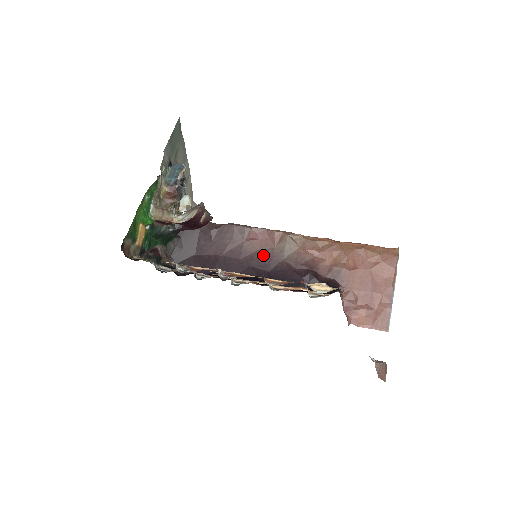
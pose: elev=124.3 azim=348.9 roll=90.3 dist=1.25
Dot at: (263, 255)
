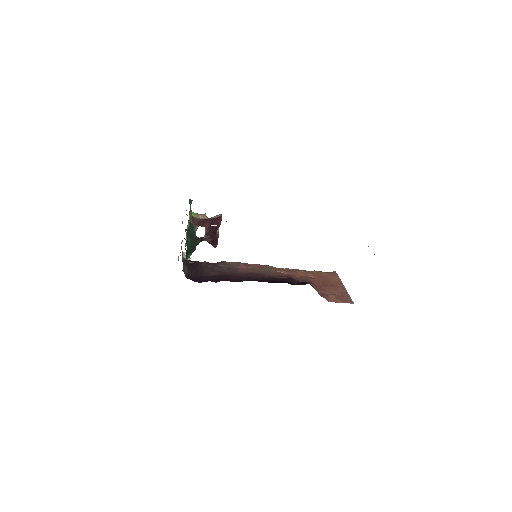
Dot at: (253, 274)
